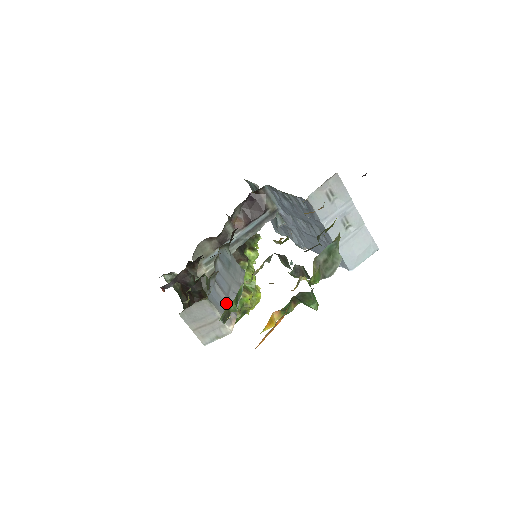
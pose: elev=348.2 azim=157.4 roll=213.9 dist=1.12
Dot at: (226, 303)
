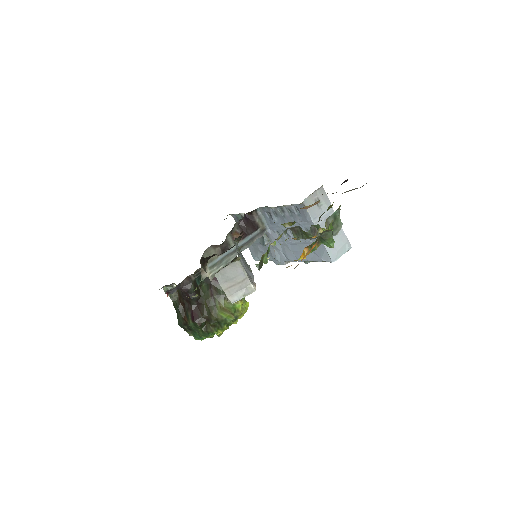
Dot at: (247, 273)
